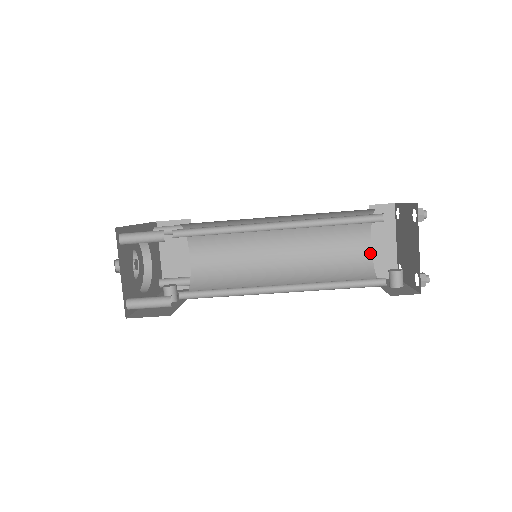
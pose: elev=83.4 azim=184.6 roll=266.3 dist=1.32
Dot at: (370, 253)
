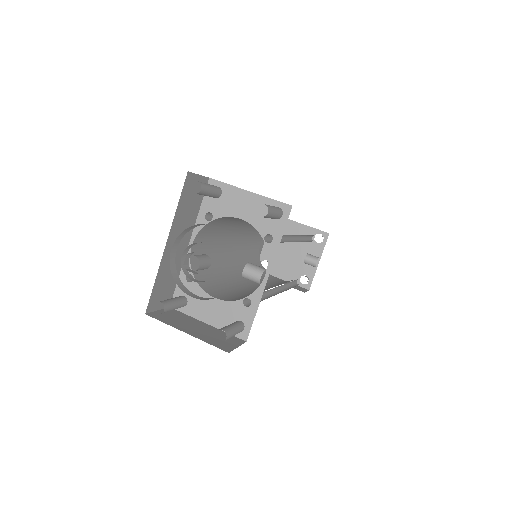
Dot at: occluded
